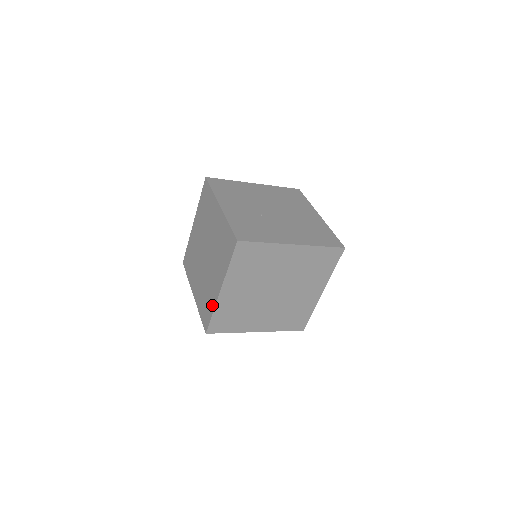
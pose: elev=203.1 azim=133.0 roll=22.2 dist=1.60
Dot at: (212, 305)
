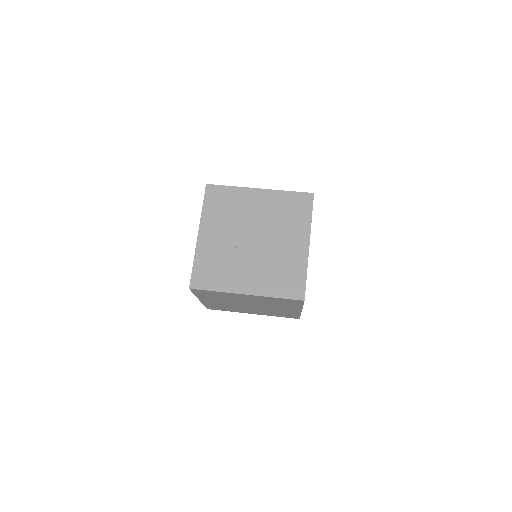
Dot at: occluded
